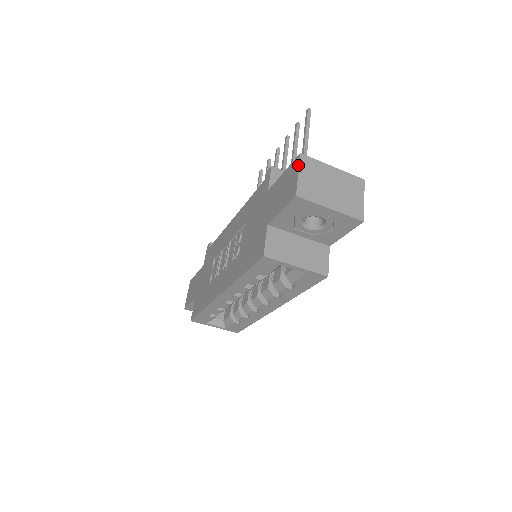
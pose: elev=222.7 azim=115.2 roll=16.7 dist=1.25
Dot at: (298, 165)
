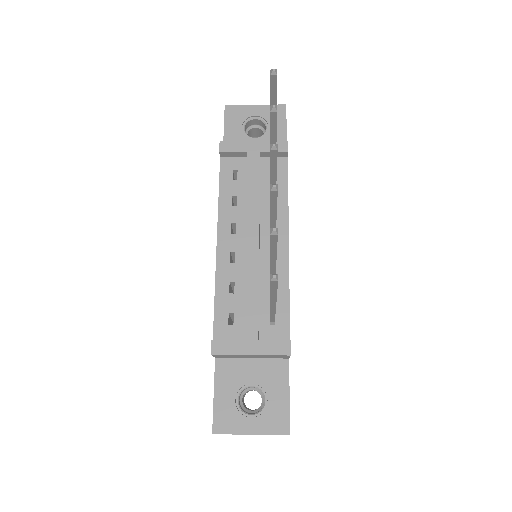
Dot at: occluded
